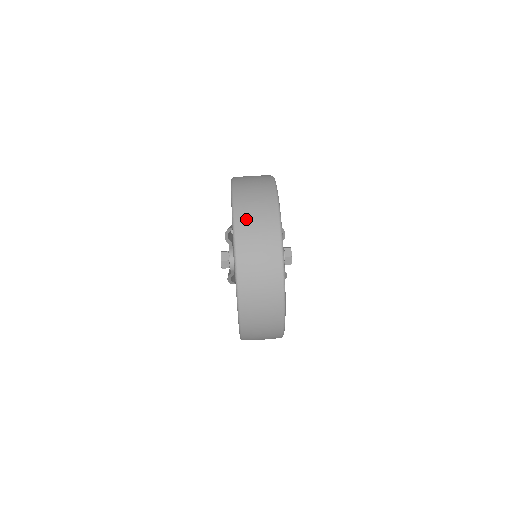
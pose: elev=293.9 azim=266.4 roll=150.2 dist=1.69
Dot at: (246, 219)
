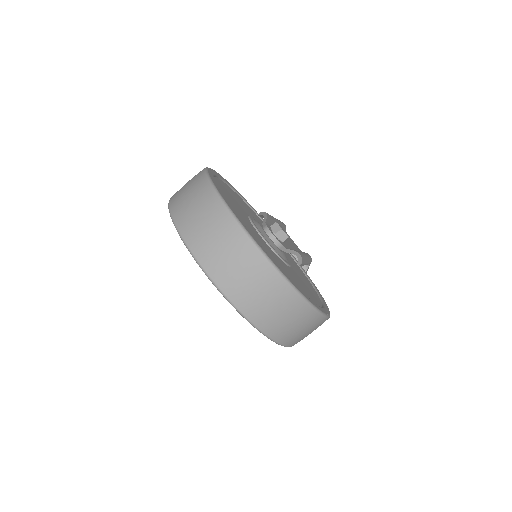
Dot at: (186, 218)
